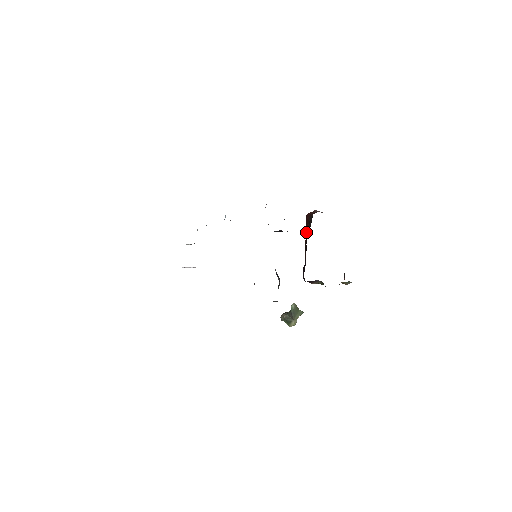
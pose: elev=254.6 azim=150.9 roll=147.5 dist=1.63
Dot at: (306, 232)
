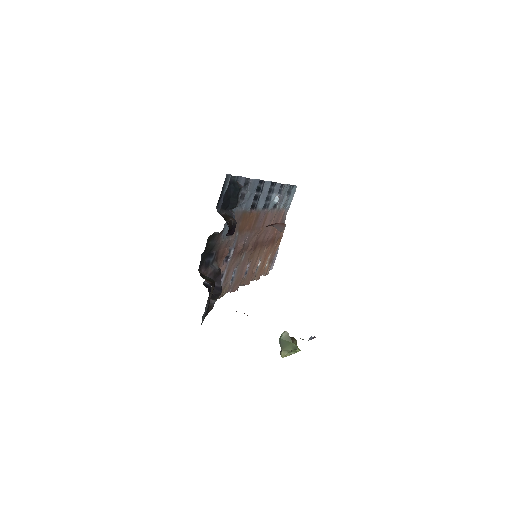
Dot at: occluded
